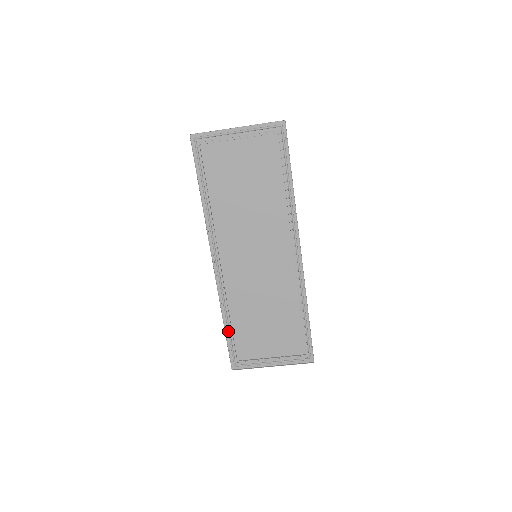
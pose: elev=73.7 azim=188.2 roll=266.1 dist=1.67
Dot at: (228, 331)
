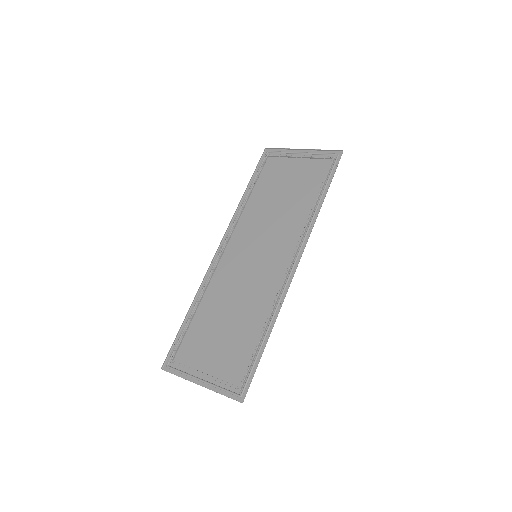
Dot at: (186, 322)
